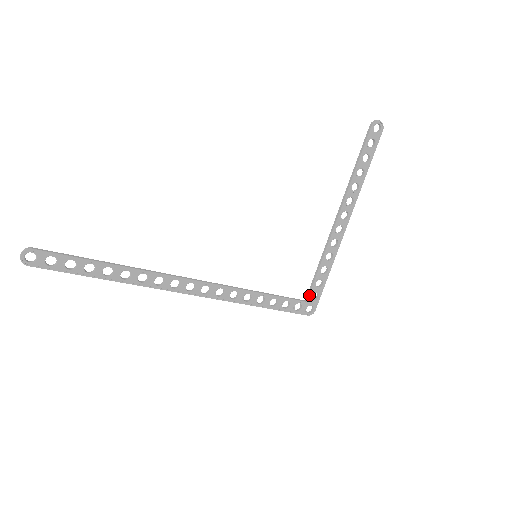
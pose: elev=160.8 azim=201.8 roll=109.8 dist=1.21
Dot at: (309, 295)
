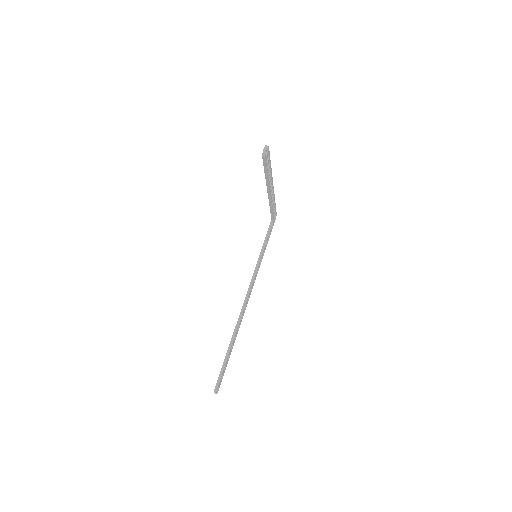
Dot at: (273, 218)
